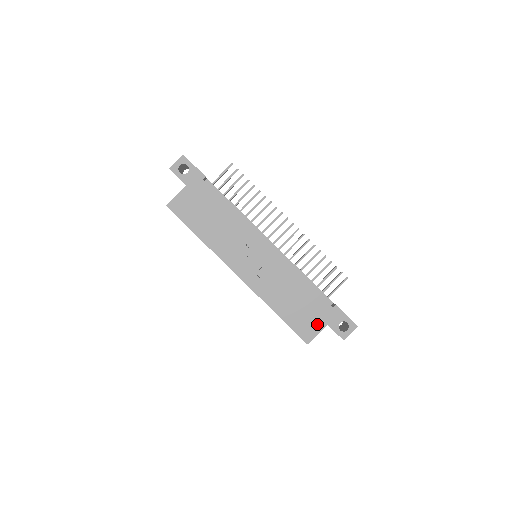
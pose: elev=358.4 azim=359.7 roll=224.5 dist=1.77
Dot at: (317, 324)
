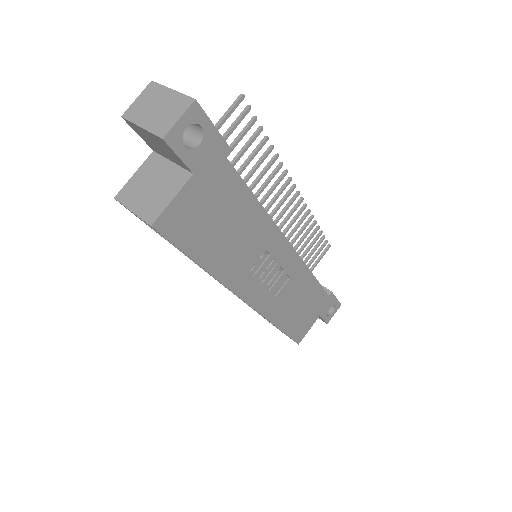
Dot at: (312, 320)
